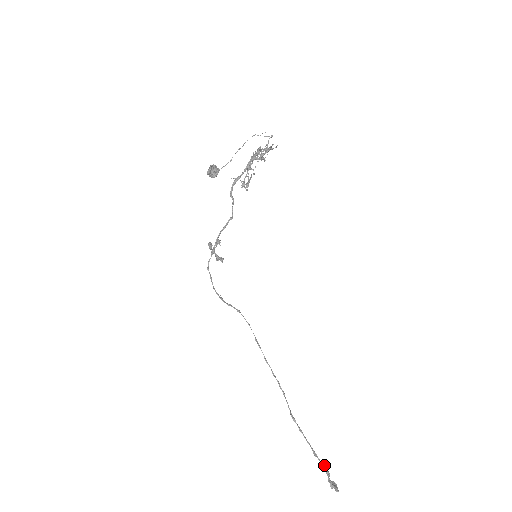
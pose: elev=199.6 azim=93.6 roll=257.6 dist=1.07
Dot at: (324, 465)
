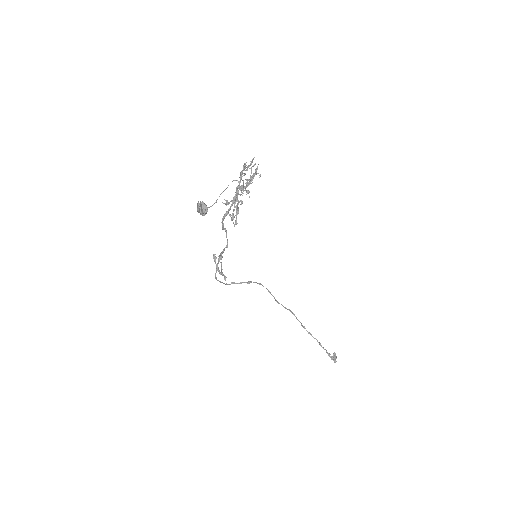
Dot at: (326, 351)
